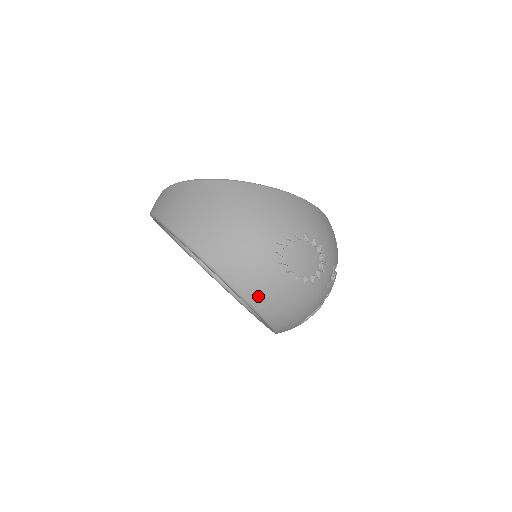
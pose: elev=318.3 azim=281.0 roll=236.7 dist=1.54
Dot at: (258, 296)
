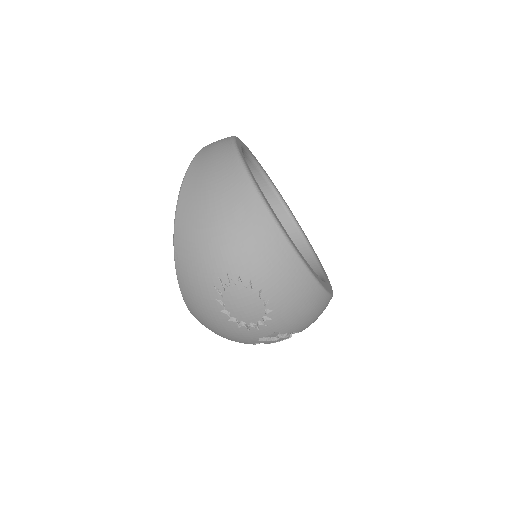
Dot at: (187, 292)
